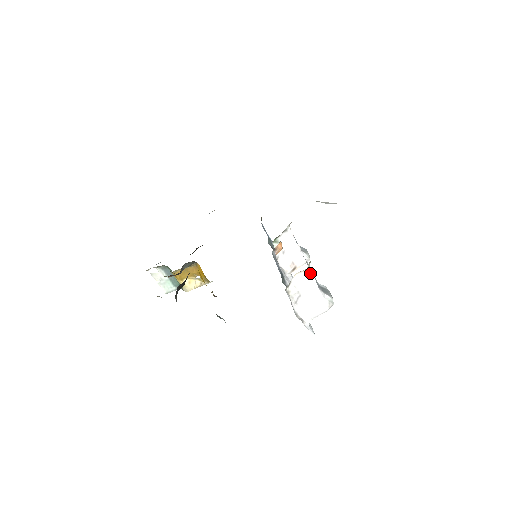
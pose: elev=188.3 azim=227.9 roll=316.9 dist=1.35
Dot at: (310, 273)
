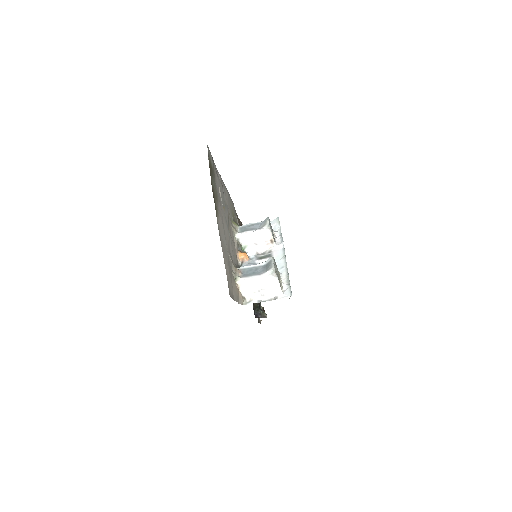
Dot at: (244, 281)
